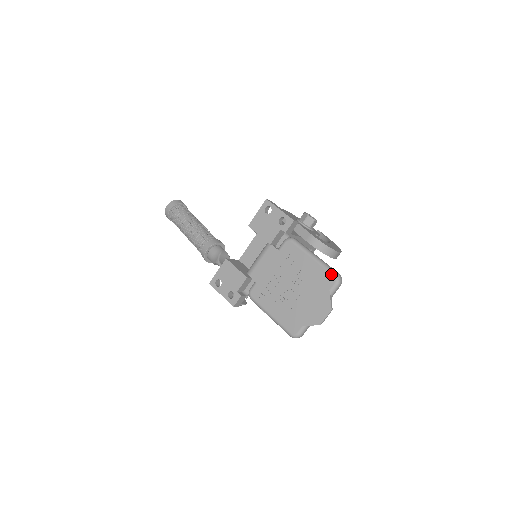
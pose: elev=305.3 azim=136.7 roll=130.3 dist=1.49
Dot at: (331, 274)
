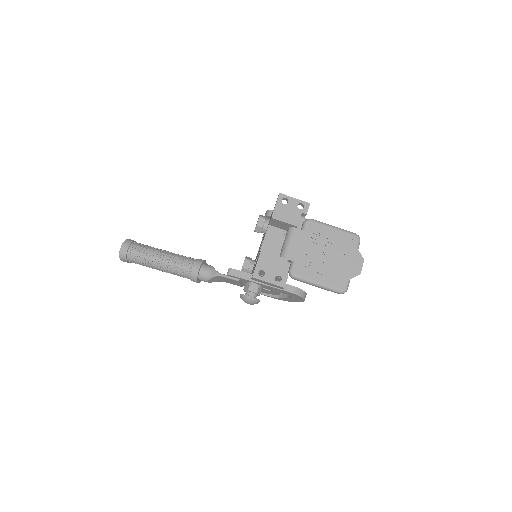
Dot at: (353, 234)
